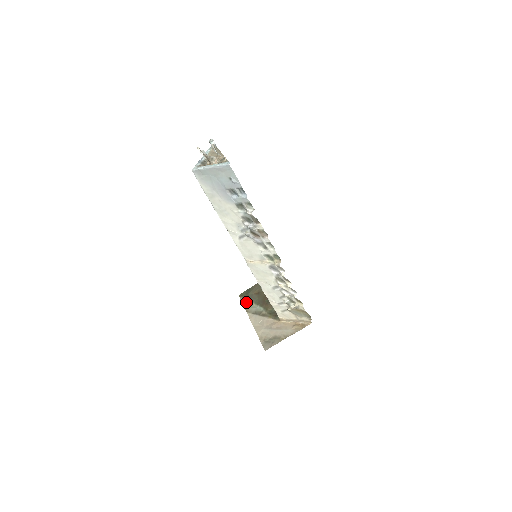
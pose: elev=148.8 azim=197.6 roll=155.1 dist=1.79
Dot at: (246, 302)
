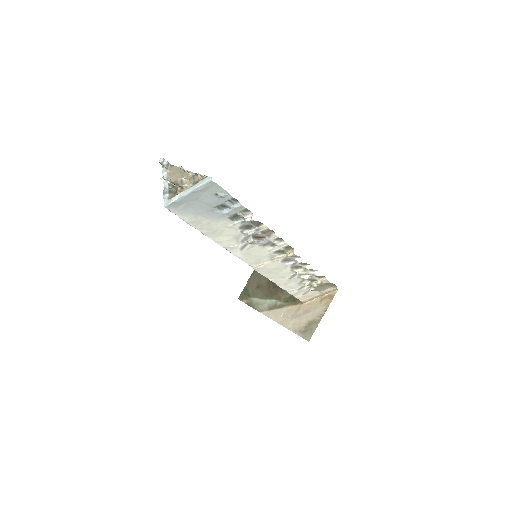
Dot at: (252, 302)
